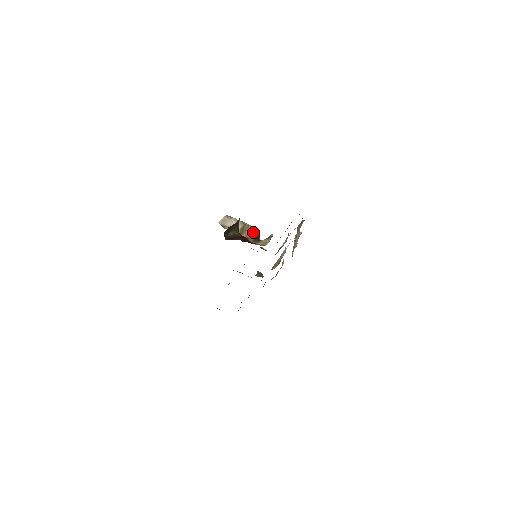
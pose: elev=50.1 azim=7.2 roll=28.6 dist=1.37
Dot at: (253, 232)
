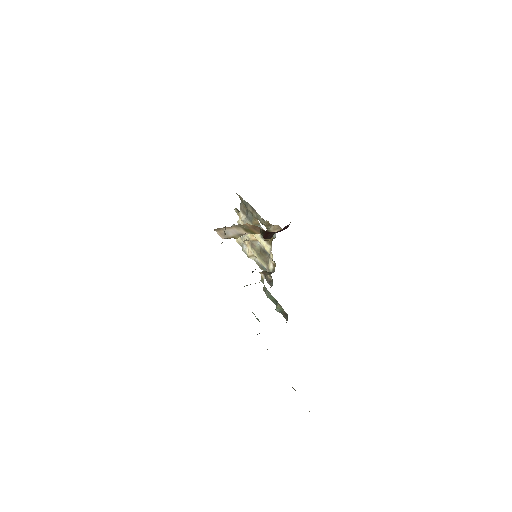
Dot at: (255, 227)
